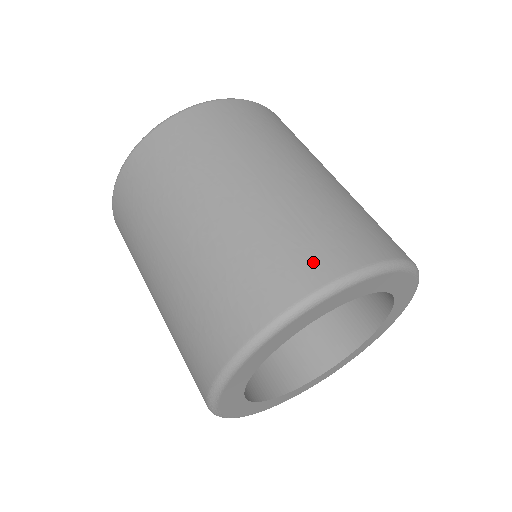
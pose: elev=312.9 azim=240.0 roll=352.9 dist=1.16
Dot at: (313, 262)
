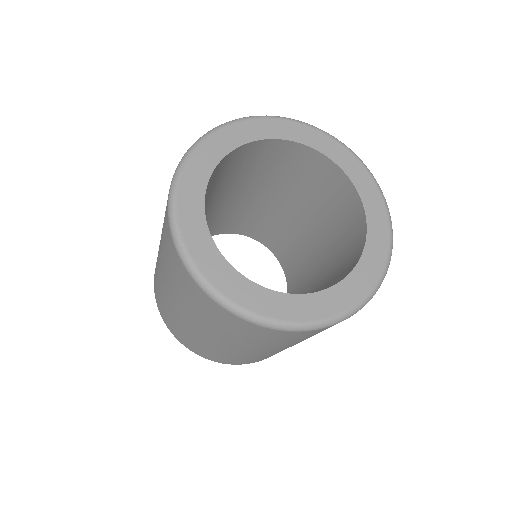
Dot at: occluded
